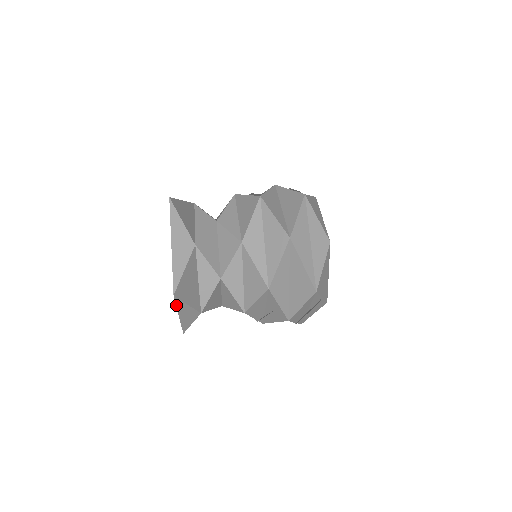
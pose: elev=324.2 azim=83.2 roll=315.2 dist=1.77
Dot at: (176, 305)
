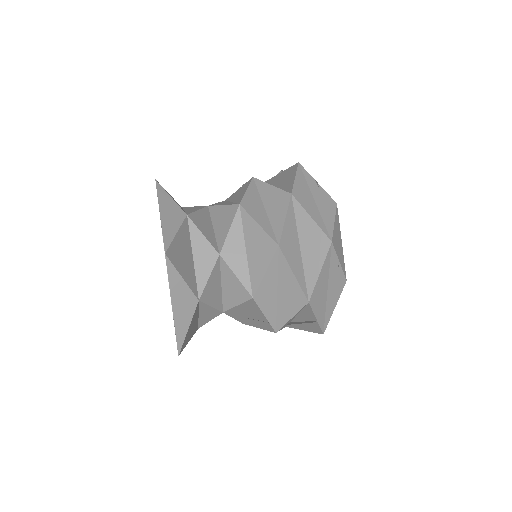
Dot at: occluded
